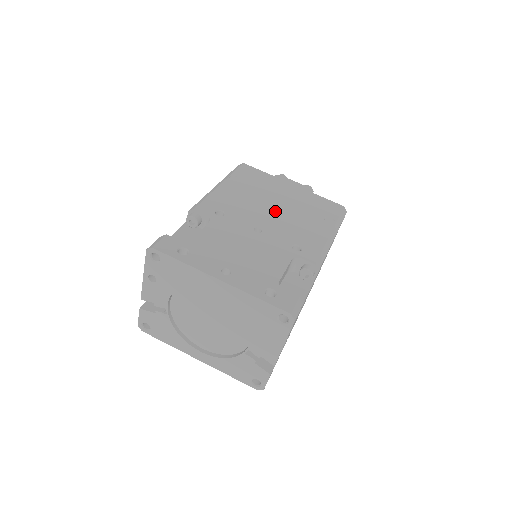
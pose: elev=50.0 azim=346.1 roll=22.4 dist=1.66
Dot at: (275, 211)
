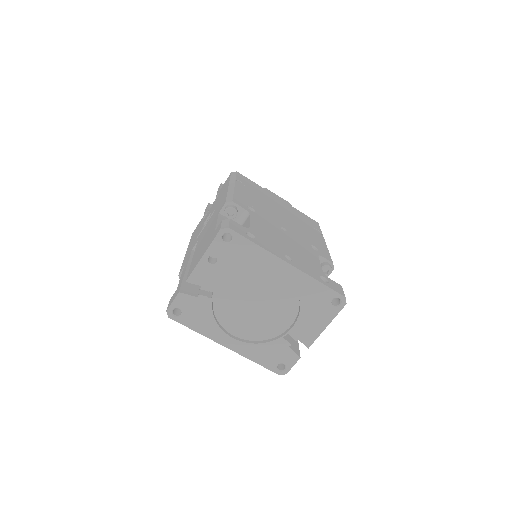
Dot at: (283, 216)
